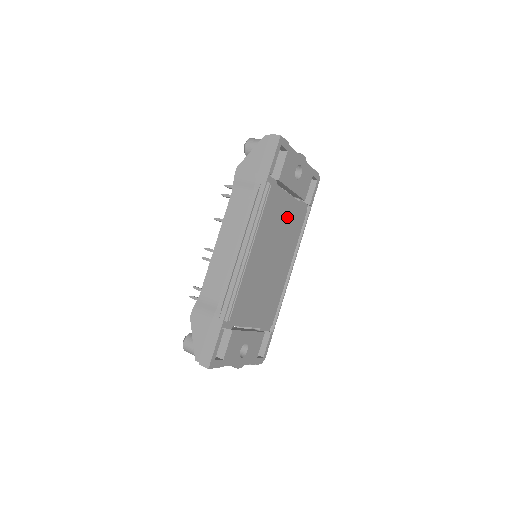
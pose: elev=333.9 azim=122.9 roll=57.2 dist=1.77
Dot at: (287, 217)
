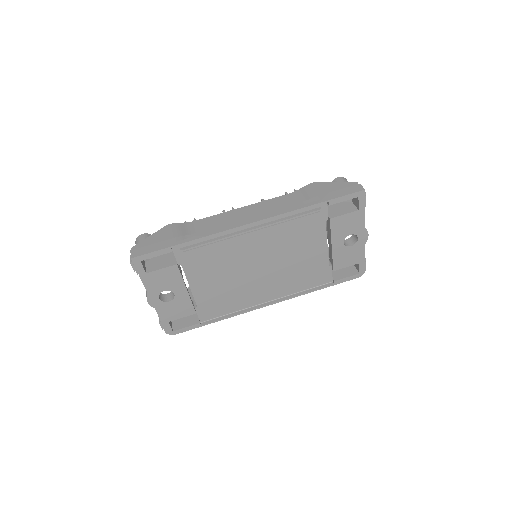
Dot at: (307, 257)
